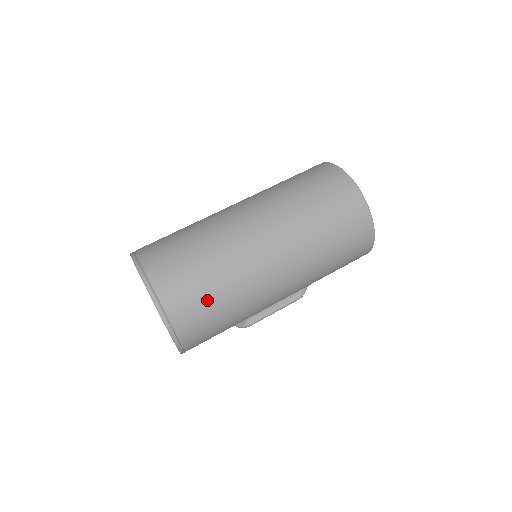
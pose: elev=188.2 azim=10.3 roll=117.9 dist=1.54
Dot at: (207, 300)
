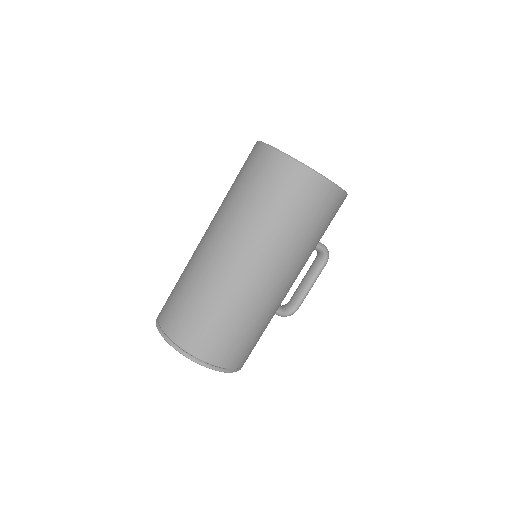
Dot at: (216, 328)
